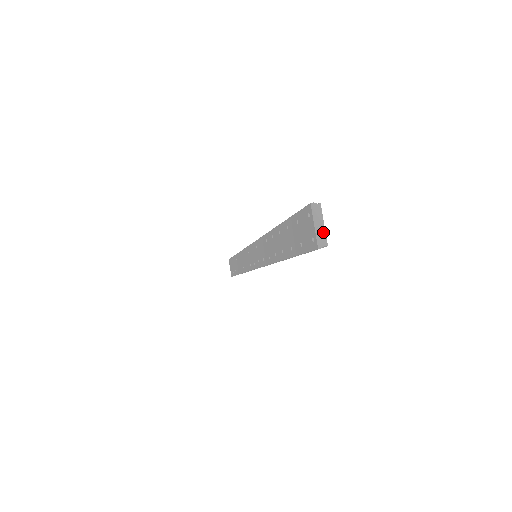
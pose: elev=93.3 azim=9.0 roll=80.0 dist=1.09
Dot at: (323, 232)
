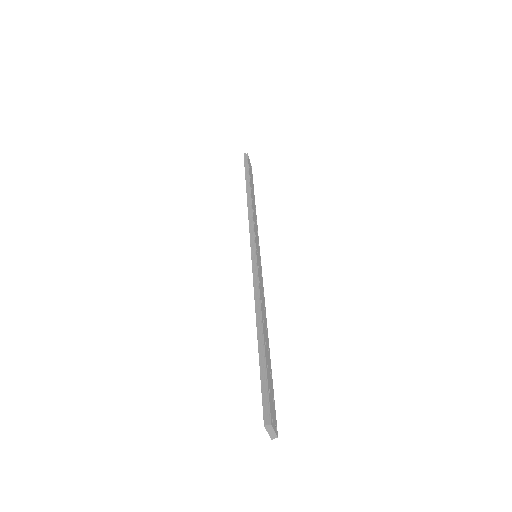
Dot at: (274, 434)
